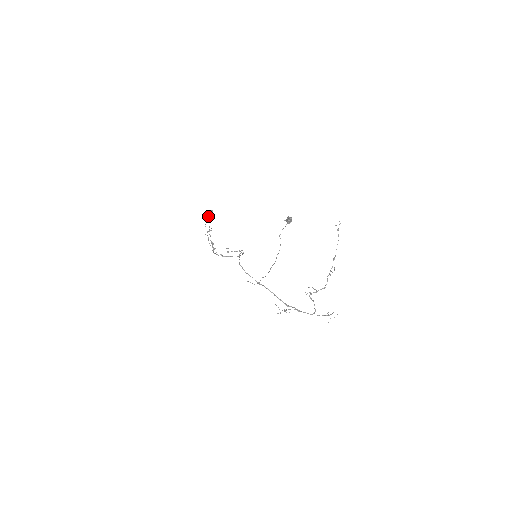
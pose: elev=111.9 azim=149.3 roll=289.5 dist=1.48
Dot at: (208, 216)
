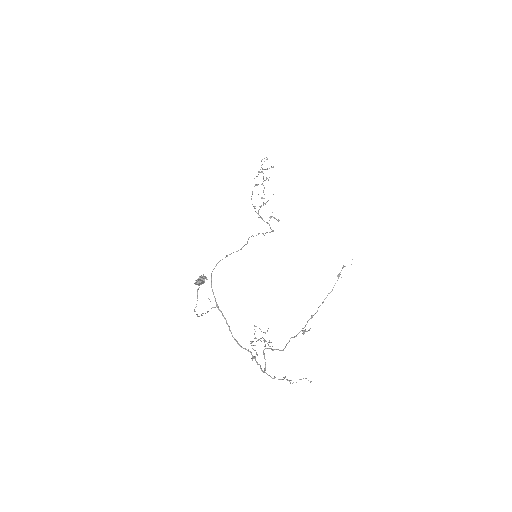
Dot at: (261, 165)
